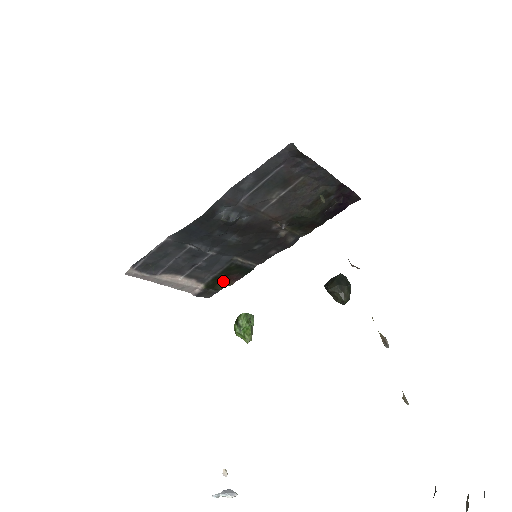
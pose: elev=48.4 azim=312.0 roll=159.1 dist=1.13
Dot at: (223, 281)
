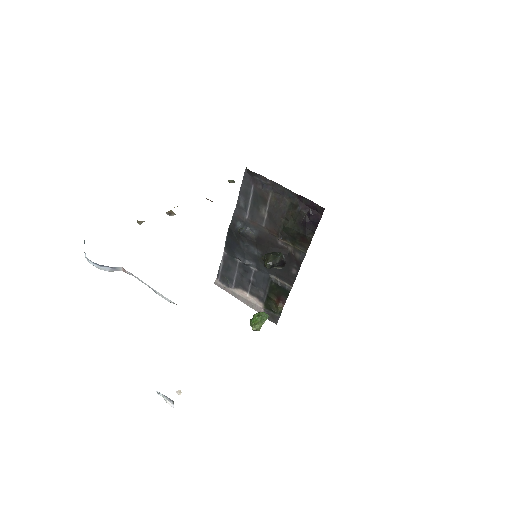
Dot at: (276, 303)
